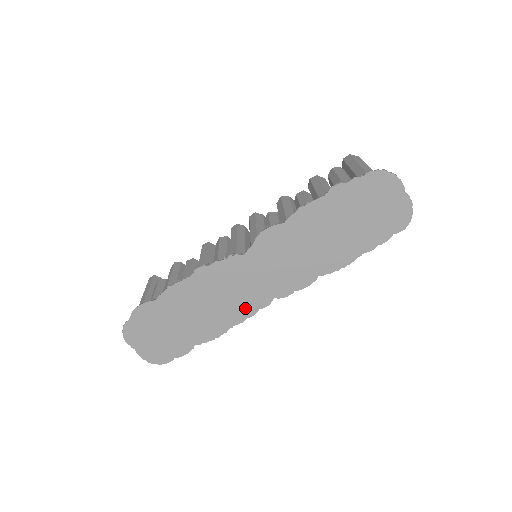
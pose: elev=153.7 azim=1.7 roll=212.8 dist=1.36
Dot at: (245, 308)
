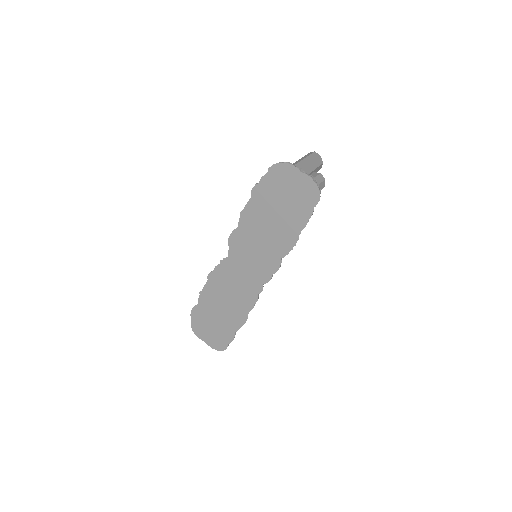
Dot at: (249, 296)
